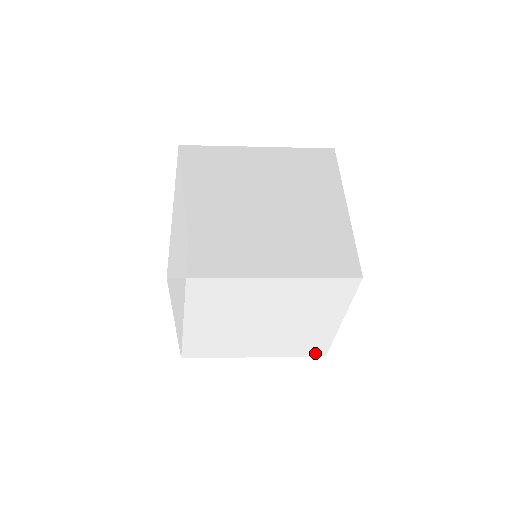
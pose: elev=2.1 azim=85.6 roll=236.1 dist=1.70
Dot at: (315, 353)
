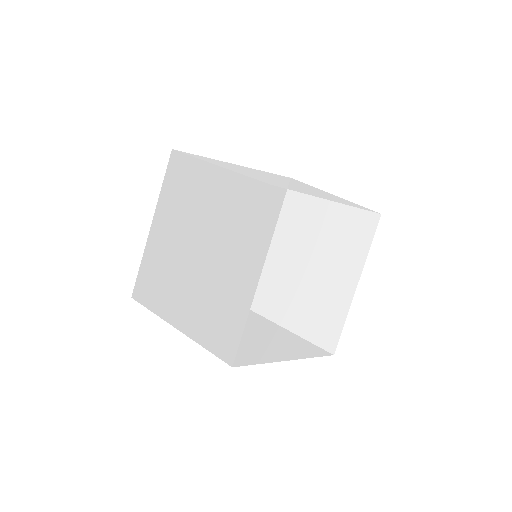
Dot at: occluded
